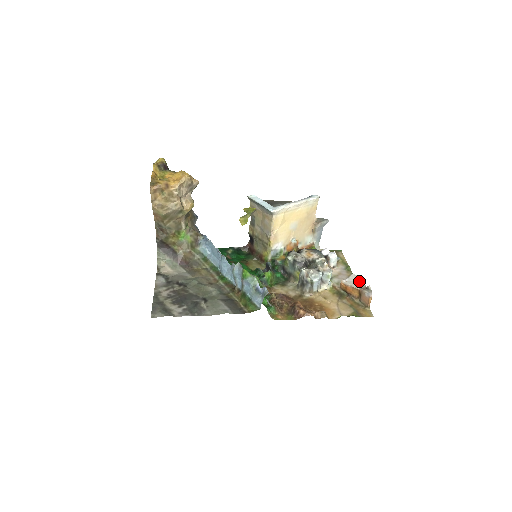
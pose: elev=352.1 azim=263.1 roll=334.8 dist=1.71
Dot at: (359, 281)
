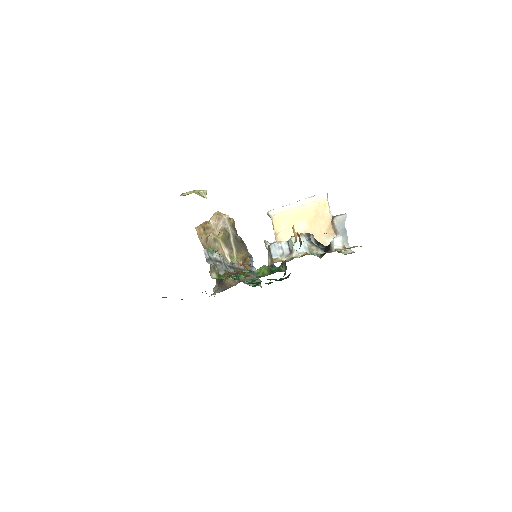
Dot at: occluded
